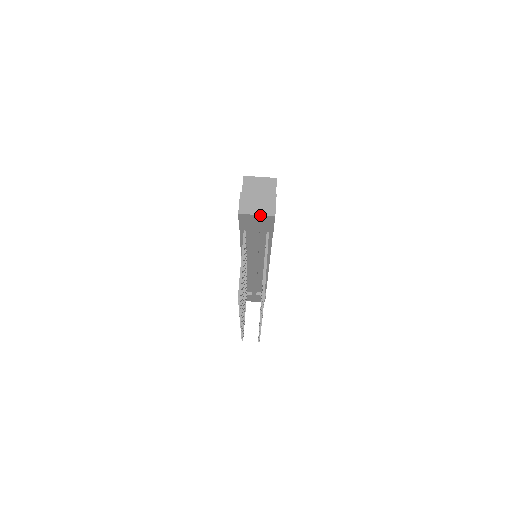
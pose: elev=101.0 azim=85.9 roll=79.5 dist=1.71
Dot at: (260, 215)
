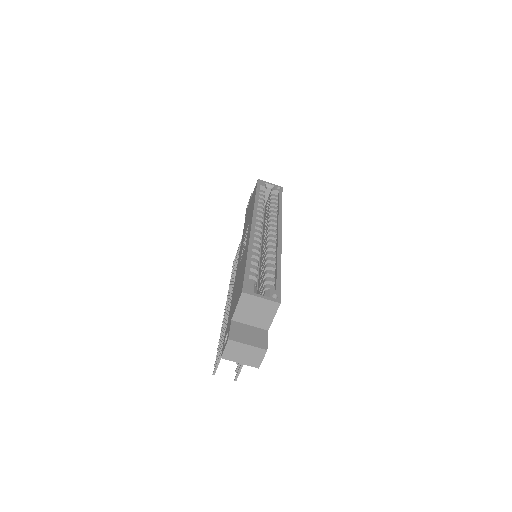
Dot at: occluded
